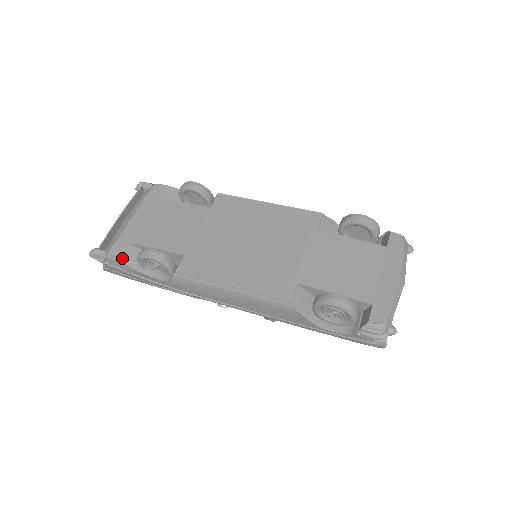
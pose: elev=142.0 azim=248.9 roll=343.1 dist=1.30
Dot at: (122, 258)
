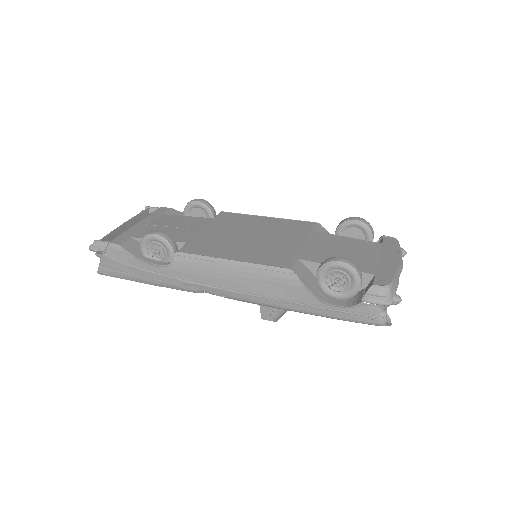
Dot at: (124, 246)
